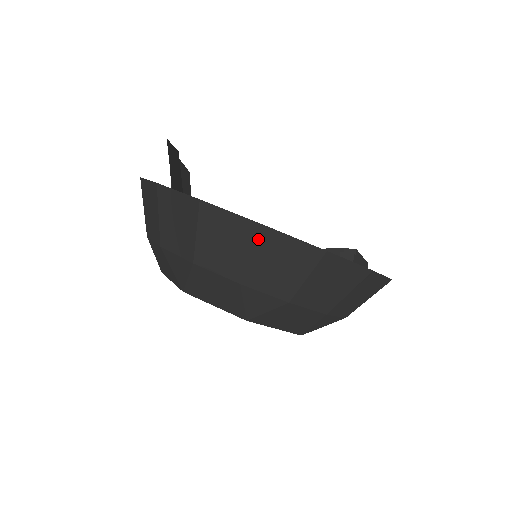
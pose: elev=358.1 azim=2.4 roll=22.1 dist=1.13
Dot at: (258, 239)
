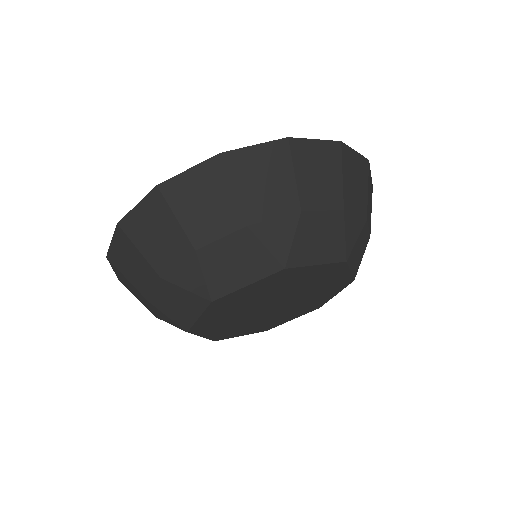
Dot at: (227, 169)
